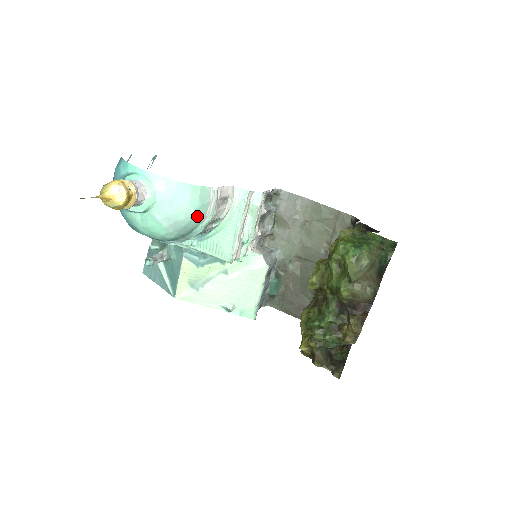
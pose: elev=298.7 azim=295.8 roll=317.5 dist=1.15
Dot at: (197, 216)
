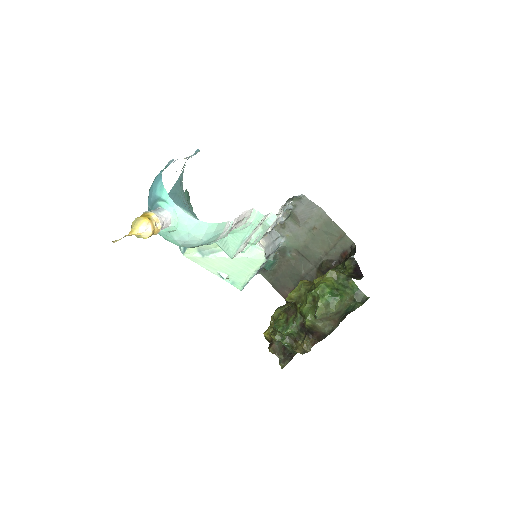
Dot at: (209, 241)
